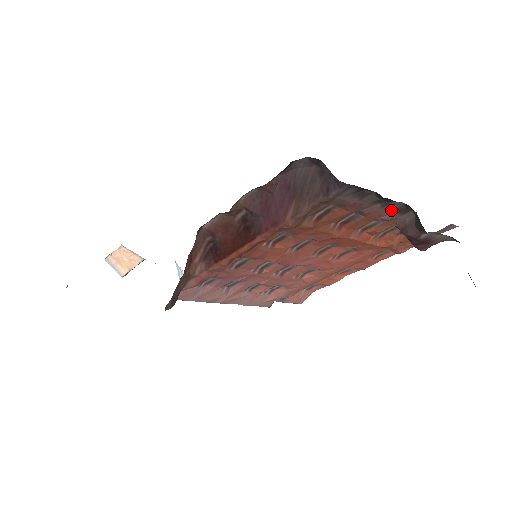
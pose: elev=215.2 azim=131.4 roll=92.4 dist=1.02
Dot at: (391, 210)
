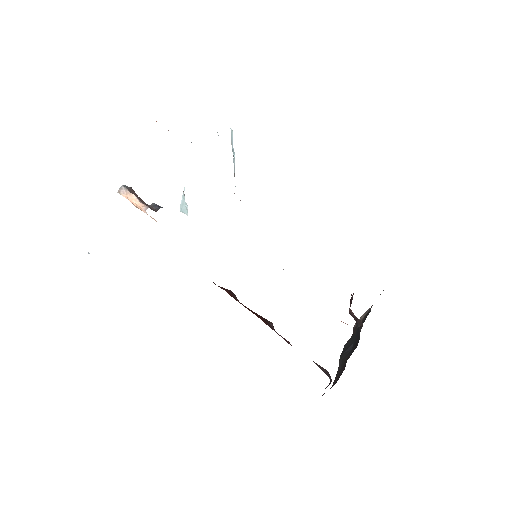
Dot at: occluded
